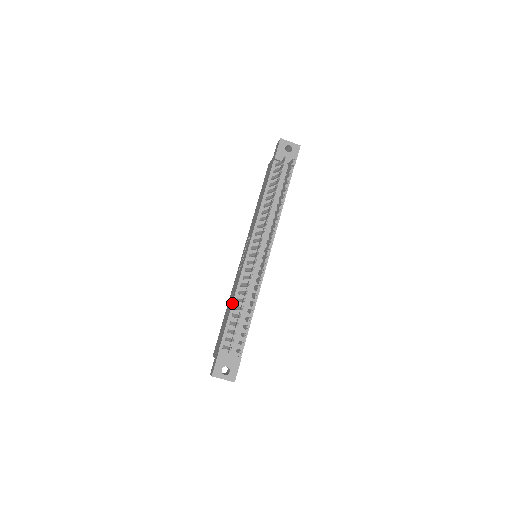
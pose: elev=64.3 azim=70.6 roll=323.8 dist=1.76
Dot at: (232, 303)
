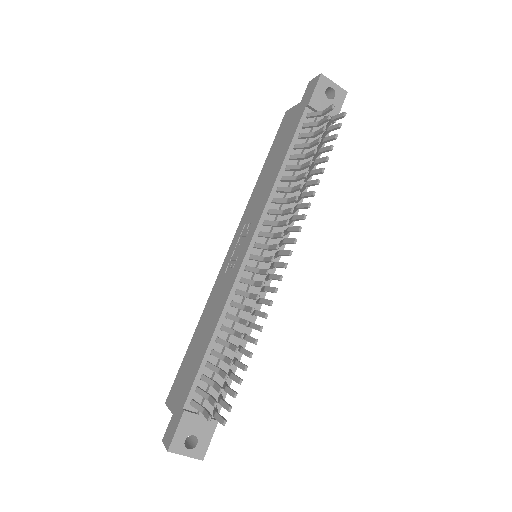
Dot at: (214, 332)
